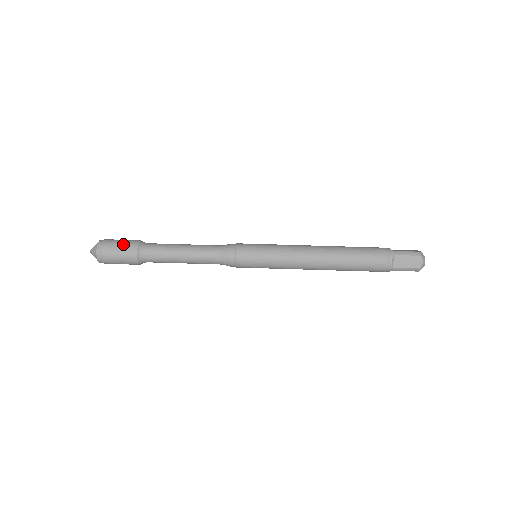
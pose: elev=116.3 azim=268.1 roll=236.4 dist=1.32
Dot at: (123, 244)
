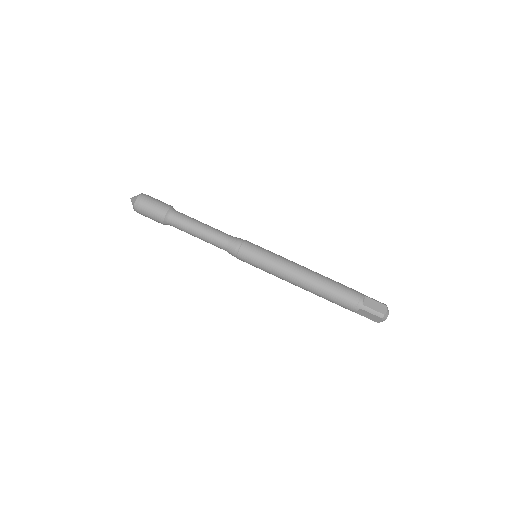
Dot at: (154, 211)
